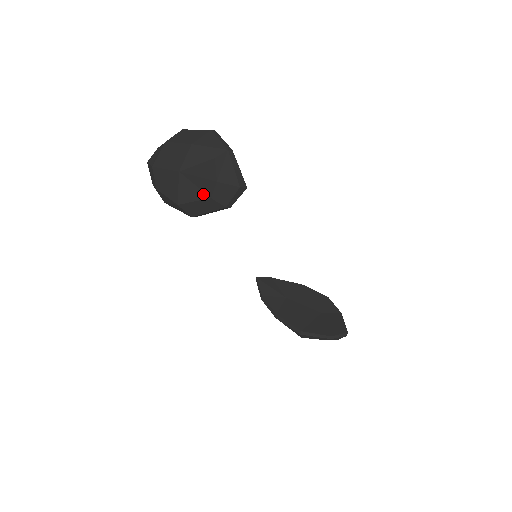
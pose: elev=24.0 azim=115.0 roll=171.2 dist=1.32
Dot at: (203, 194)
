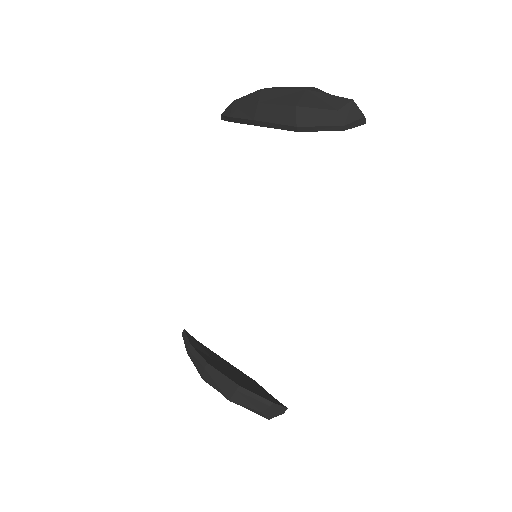
Dot at: (330, 106)
